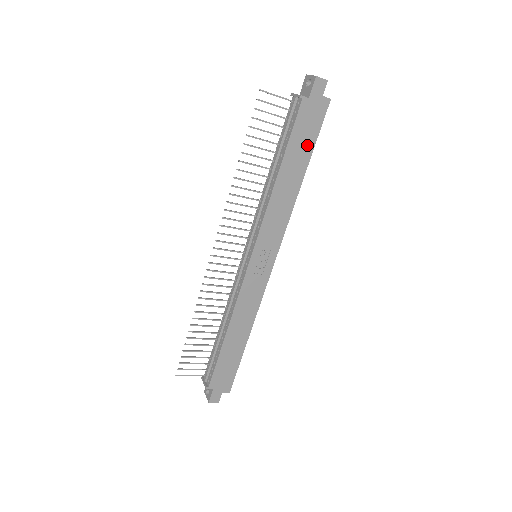
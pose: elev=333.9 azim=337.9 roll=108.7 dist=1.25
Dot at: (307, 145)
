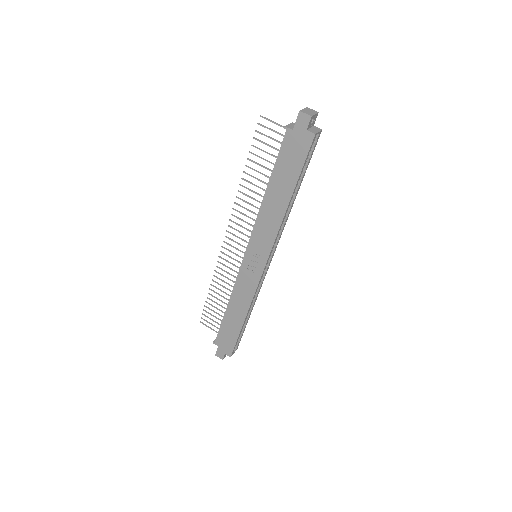
Dot at: (292, 172)
